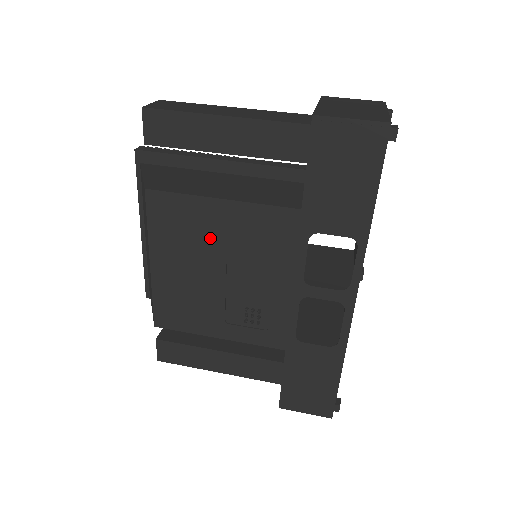
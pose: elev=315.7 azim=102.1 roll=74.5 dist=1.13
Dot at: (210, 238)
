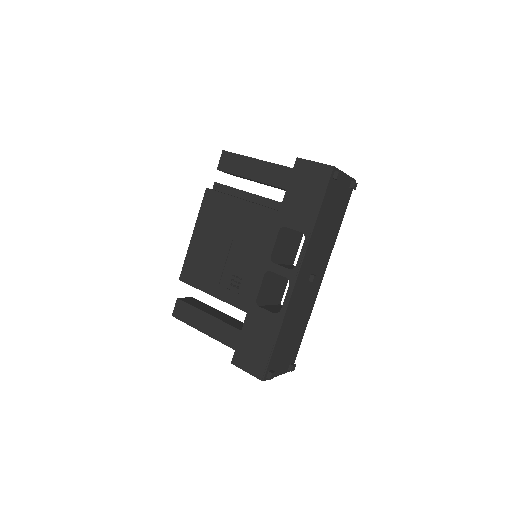
Dot at: (229, 223)
